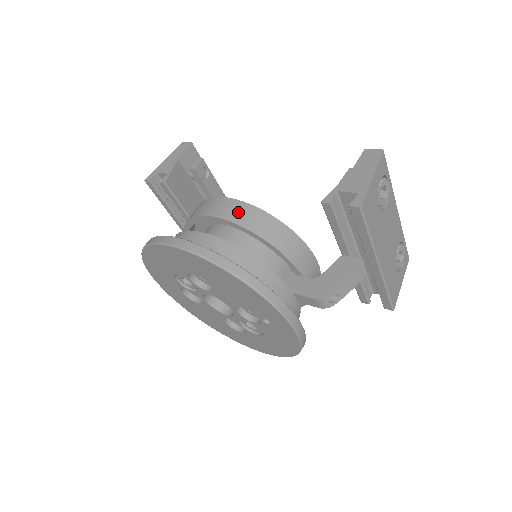
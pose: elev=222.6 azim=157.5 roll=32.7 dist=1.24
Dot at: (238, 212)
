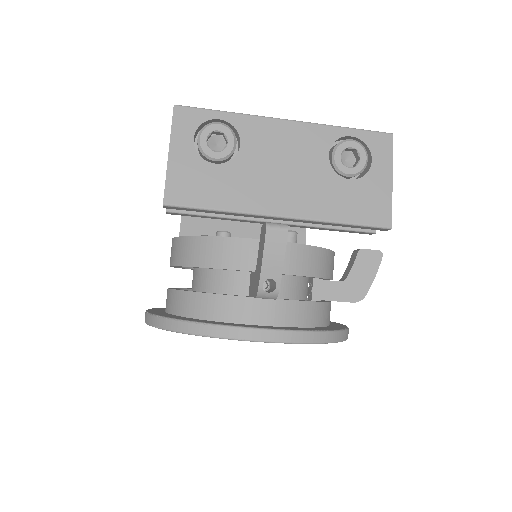
Dot at: (173, 252)
